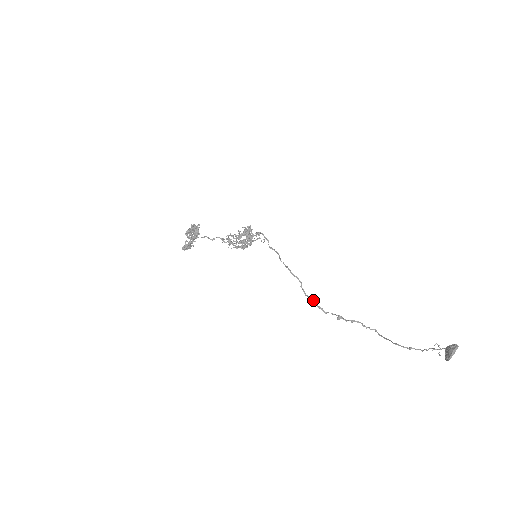
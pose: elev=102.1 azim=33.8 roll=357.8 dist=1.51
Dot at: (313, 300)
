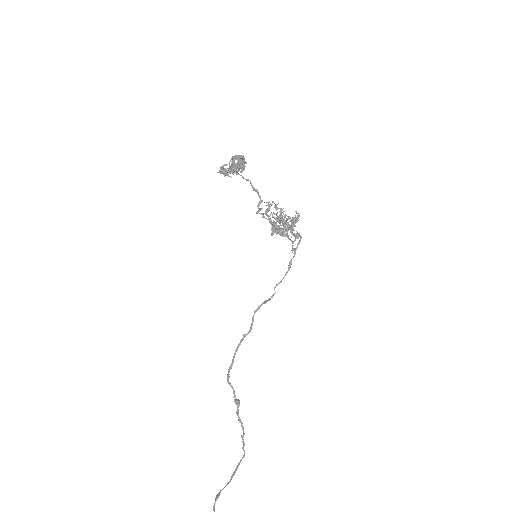
Dot at: (233, 360)
